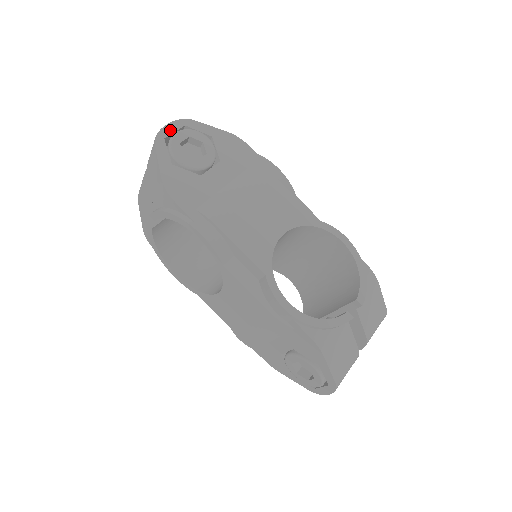
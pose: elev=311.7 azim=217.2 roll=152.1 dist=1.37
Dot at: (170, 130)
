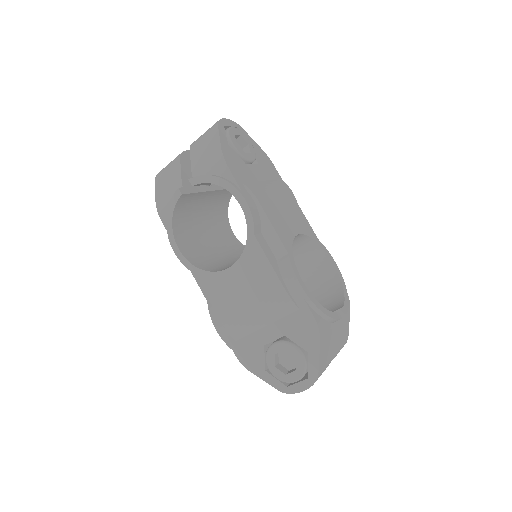
Dot at: (228, 123)
